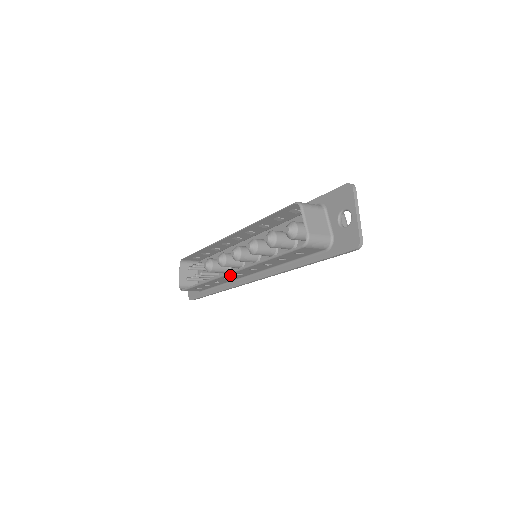
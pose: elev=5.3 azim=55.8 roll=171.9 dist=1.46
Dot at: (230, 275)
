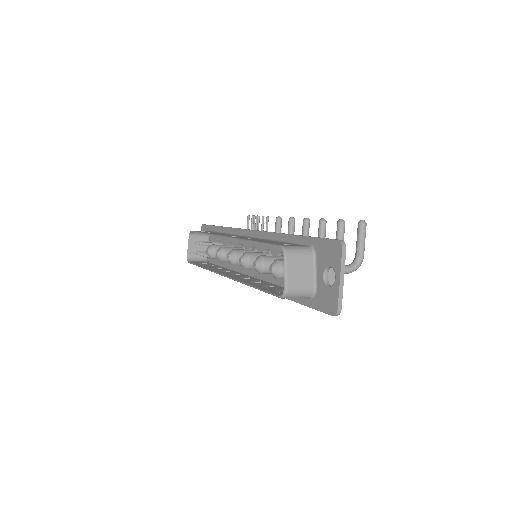
Dot at: occluded
